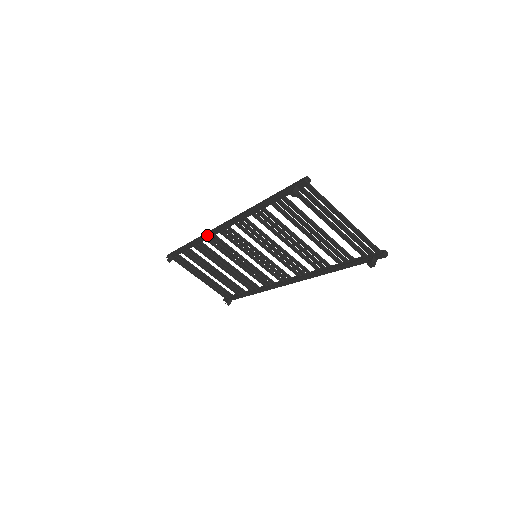
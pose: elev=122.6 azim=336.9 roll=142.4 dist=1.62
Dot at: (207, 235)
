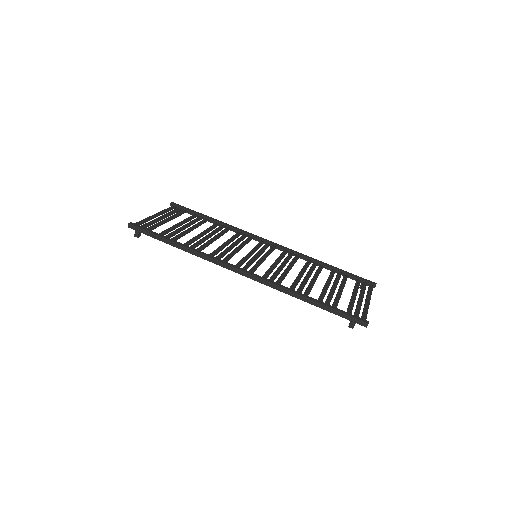
Dot at: occluded
